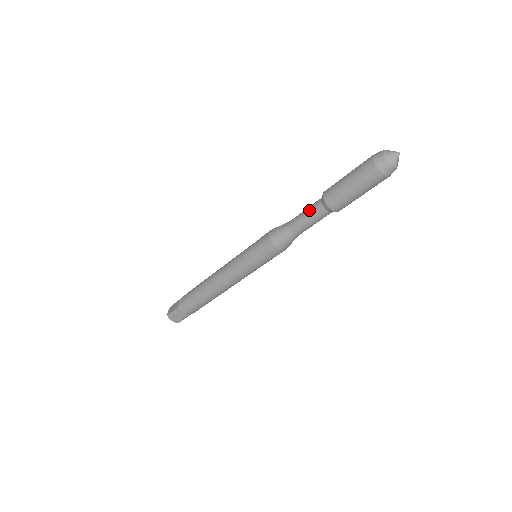
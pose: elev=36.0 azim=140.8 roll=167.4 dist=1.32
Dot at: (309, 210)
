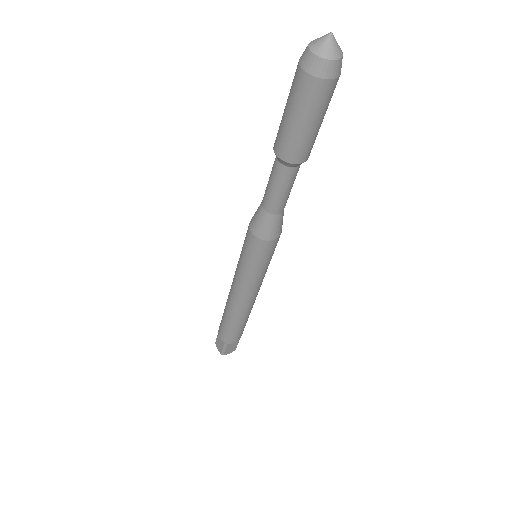
Dot at: (275, 181)
